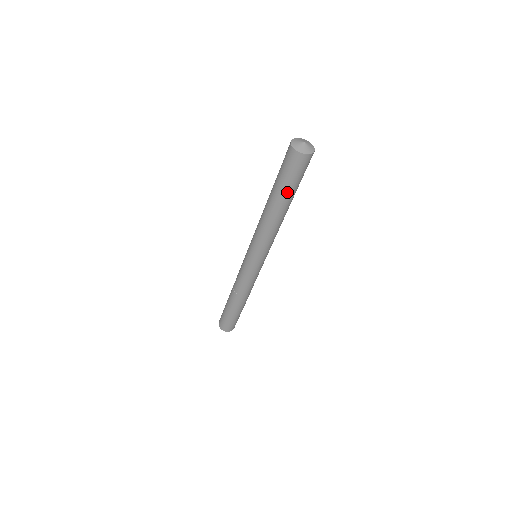
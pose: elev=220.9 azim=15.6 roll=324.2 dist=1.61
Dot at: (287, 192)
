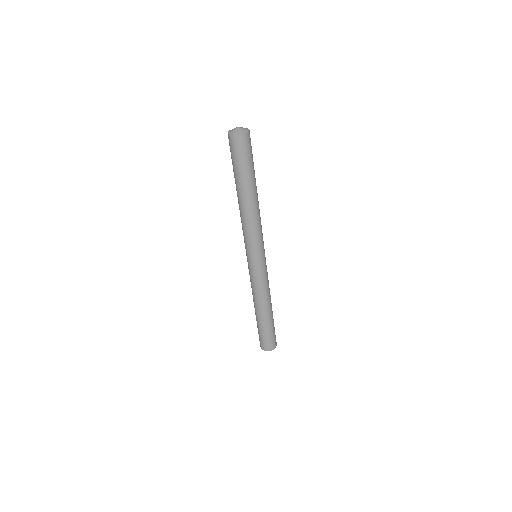
Dot at: (241, 177)
